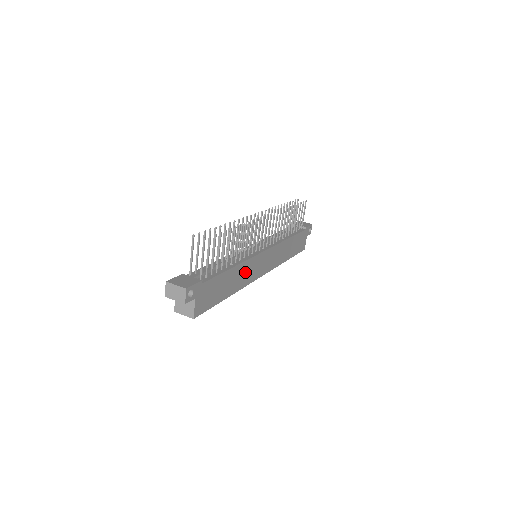
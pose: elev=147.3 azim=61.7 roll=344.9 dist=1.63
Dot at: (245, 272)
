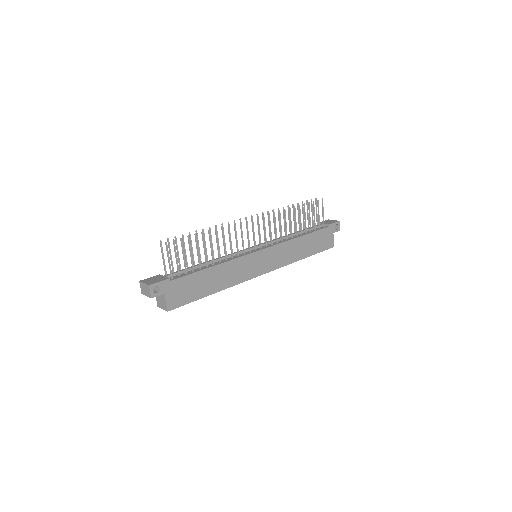
Dot at: (234, 271)
